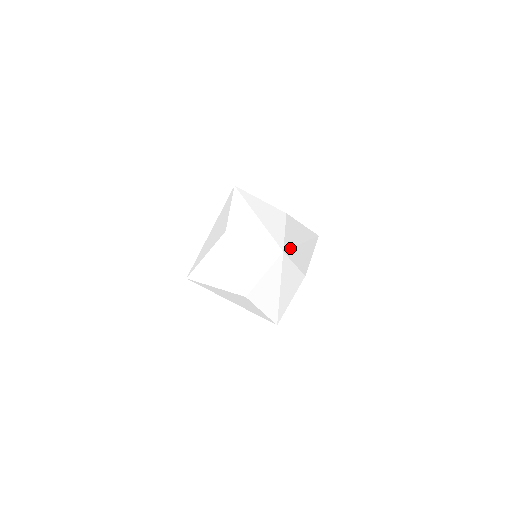
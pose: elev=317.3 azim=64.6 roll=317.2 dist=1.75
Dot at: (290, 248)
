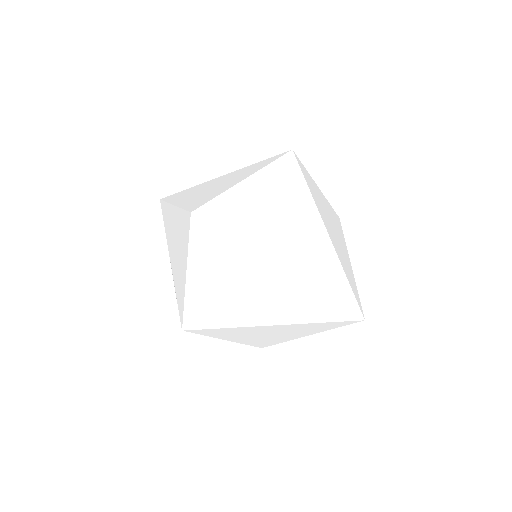
Dot at: (217, 328)
